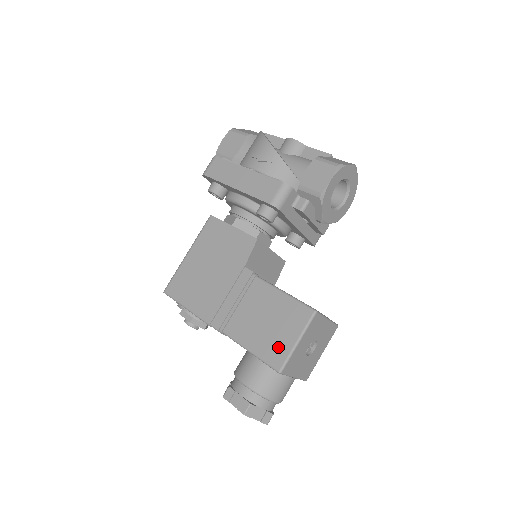
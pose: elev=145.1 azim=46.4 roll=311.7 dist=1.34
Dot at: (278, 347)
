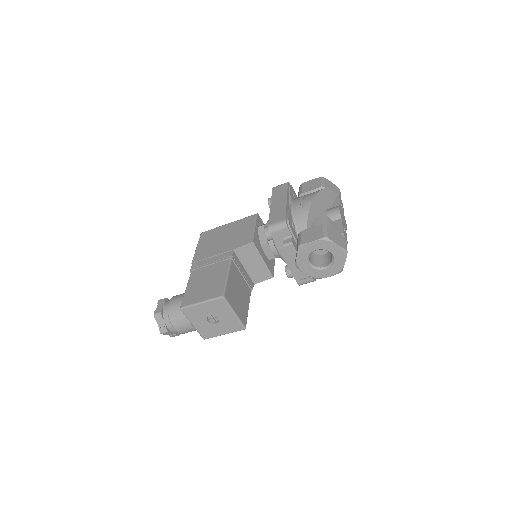
Dot at: (194, 297)
